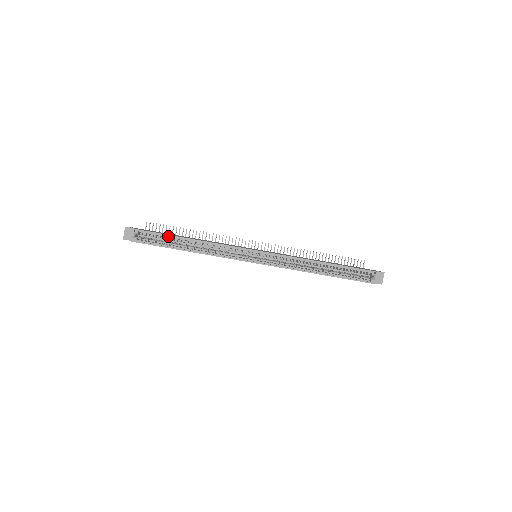
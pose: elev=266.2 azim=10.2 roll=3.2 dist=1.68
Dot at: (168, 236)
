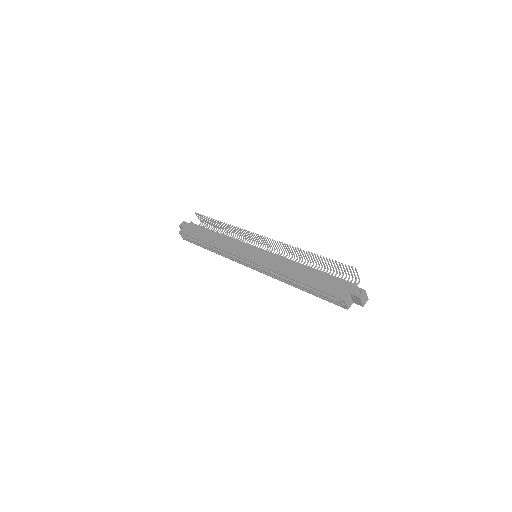
Dot at: (196, 239)
